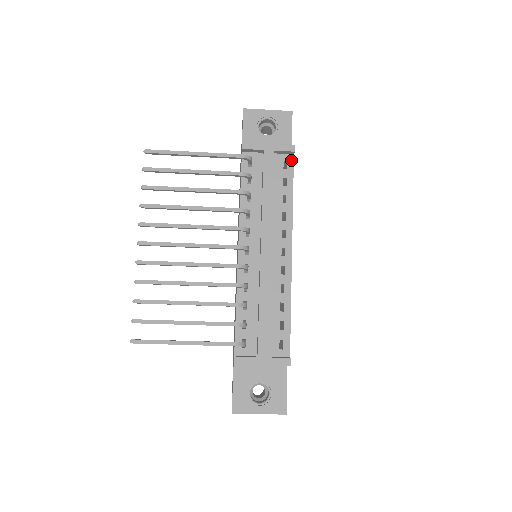
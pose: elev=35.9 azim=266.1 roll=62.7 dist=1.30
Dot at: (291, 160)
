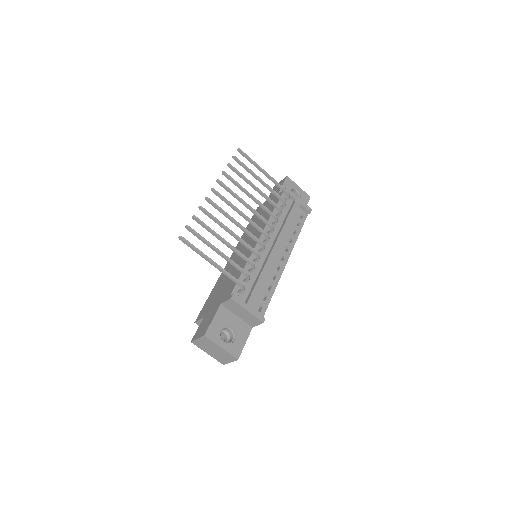
Dot at: (305, 216)
